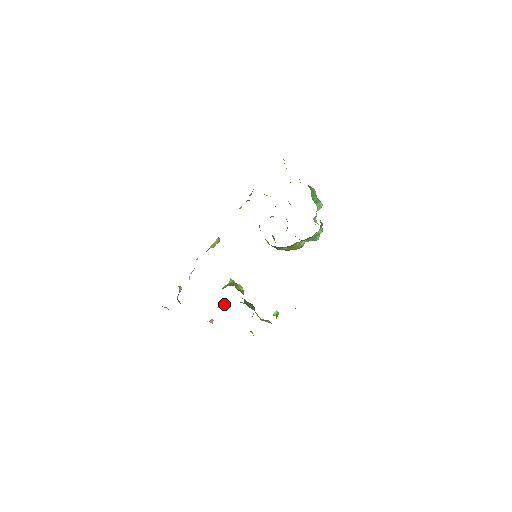
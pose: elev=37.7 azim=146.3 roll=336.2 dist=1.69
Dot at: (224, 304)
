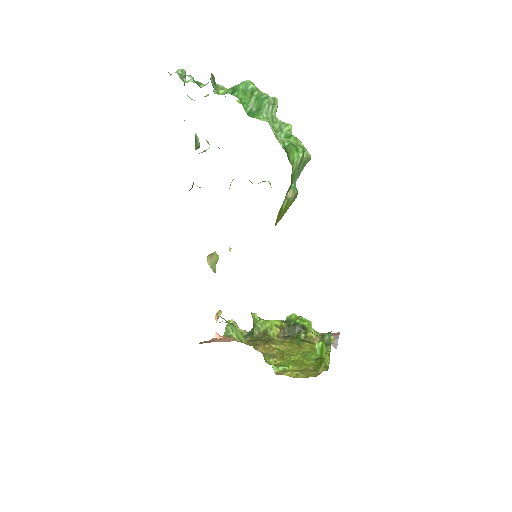
Dot at: occluded
